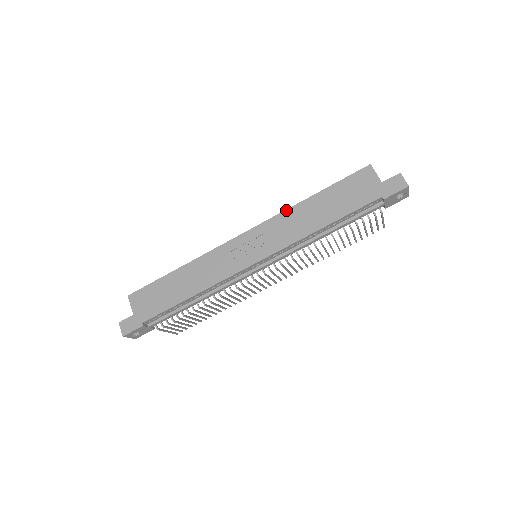
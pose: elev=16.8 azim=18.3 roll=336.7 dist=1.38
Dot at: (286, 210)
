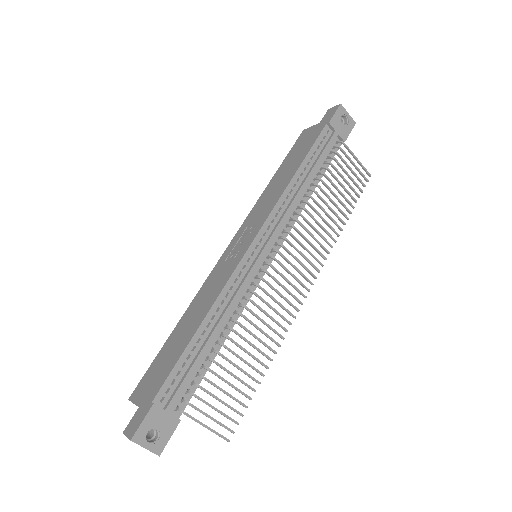
Dot at: (257, 201)
